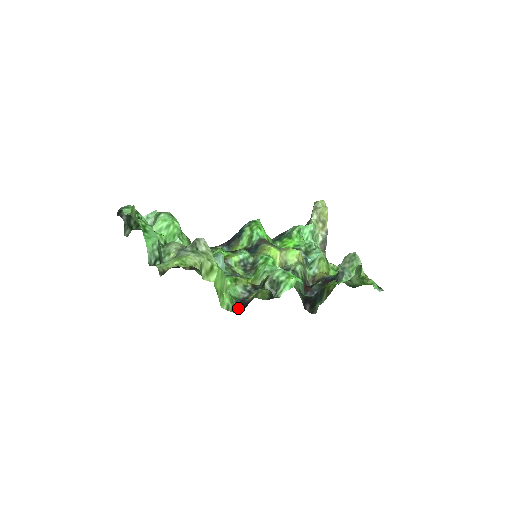
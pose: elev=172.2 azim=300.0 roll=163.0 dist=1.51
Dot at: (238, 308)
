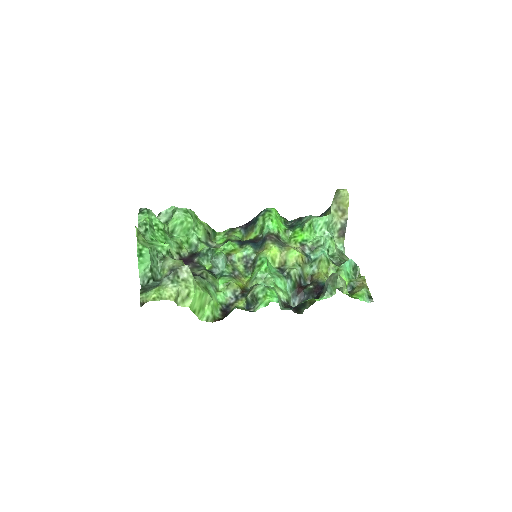
Dot at: (220, 316)
